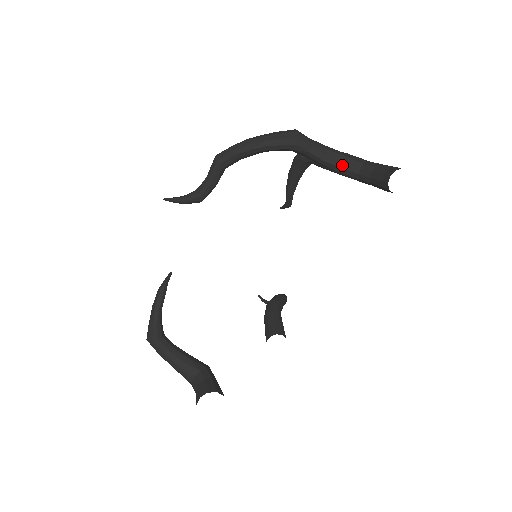
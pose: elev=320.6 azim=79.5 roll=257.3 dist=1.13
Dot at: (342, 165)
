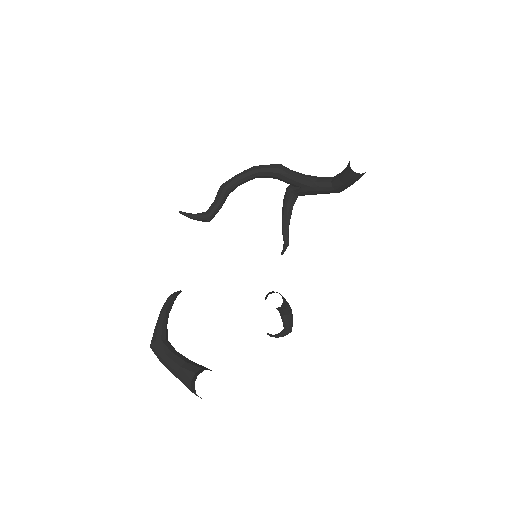
Dot at: (318, 181)
